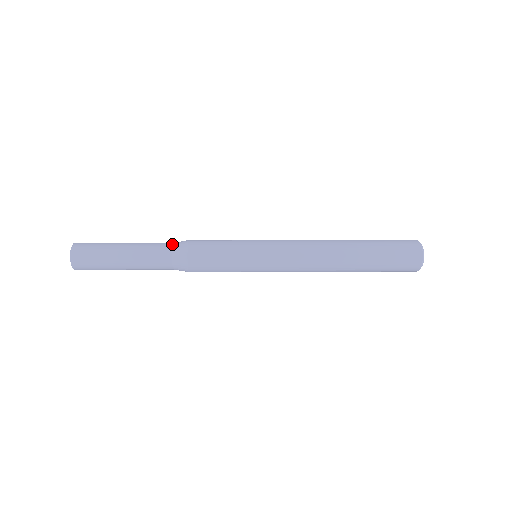
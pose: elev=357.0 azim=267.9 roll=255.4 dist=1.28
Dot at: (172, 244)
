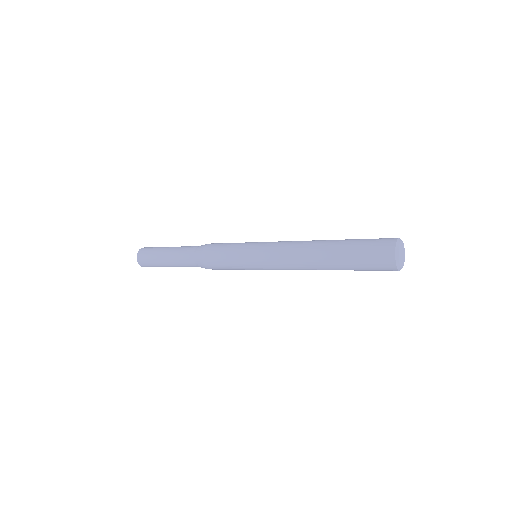
Dot at: (196, 248)
